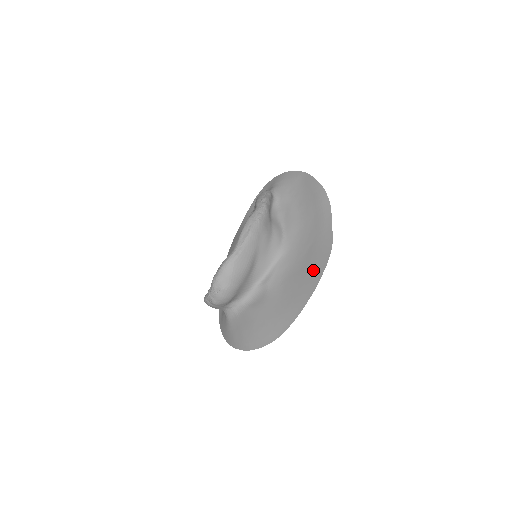
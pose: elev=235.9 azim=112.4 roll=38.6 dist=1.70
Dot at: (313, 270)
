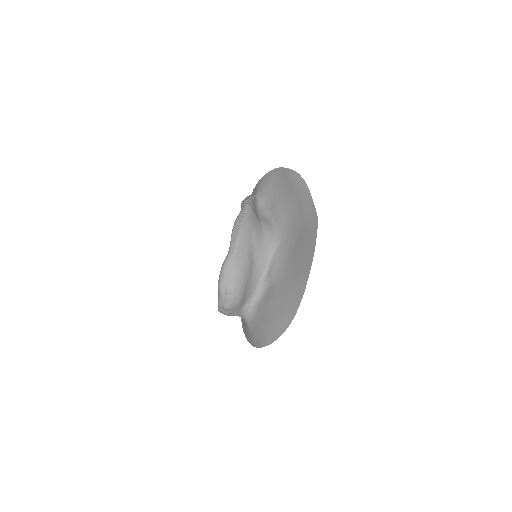
Dot at: (307, 244)
